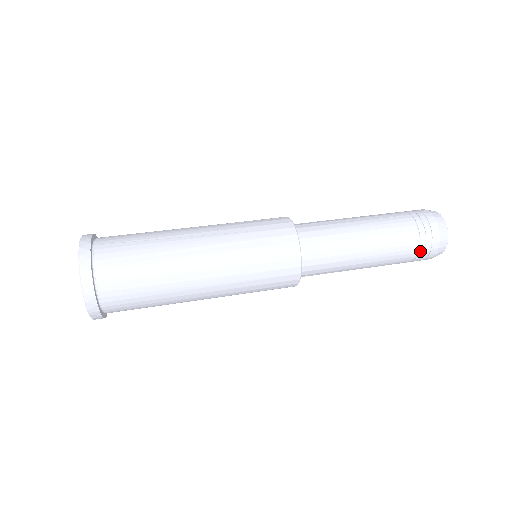
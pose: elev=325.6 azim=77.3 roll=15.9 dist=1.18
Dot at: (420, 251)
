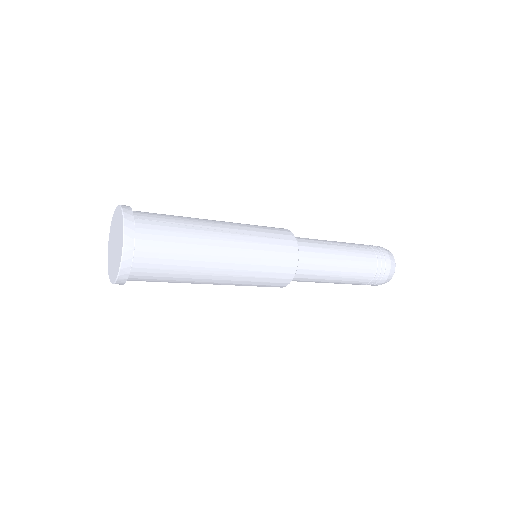
Dot at: (374, 279)
